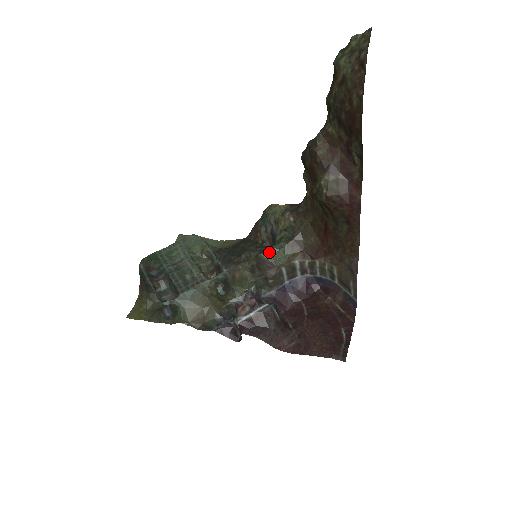
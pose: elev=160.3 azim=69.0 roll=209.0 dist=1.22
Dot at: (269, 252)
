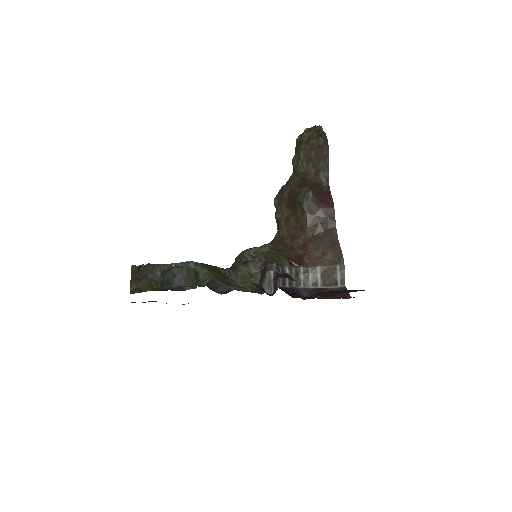
Dot at: (267, 252)
